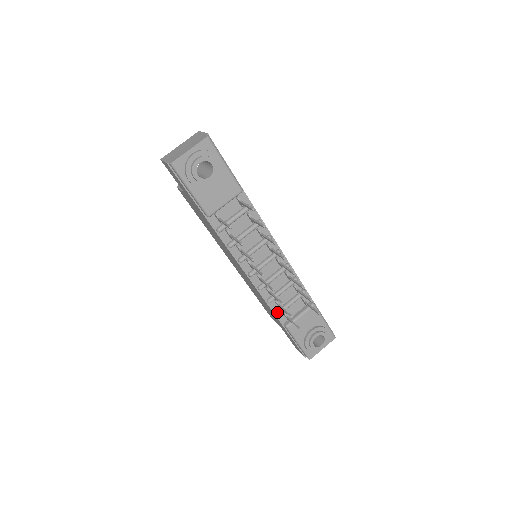
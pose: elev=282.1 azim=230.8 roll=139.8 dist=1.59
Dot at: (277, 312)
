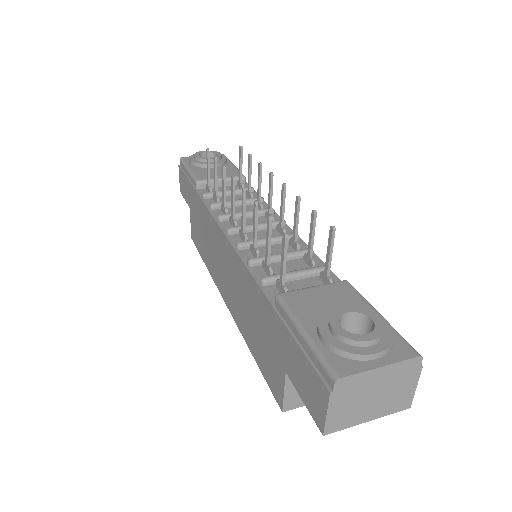
Dot at: (262, 277)
